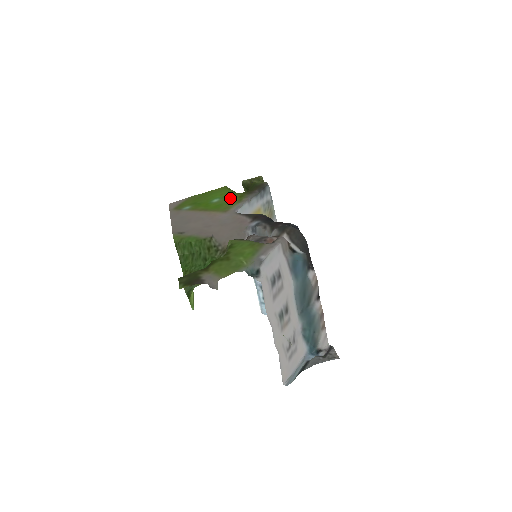
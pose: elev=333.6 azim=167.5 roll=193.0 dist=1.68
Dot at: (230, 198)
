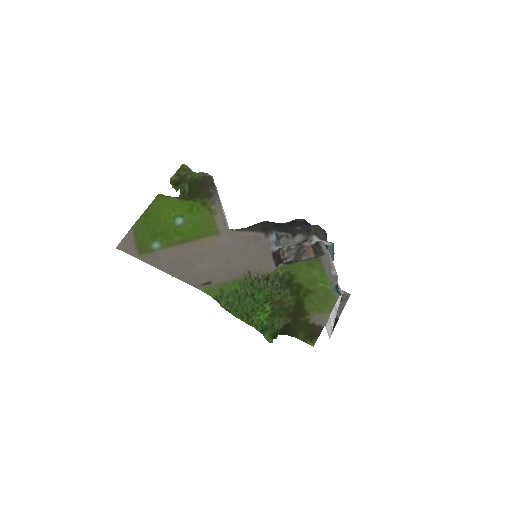
Dot at: (194, 212)
